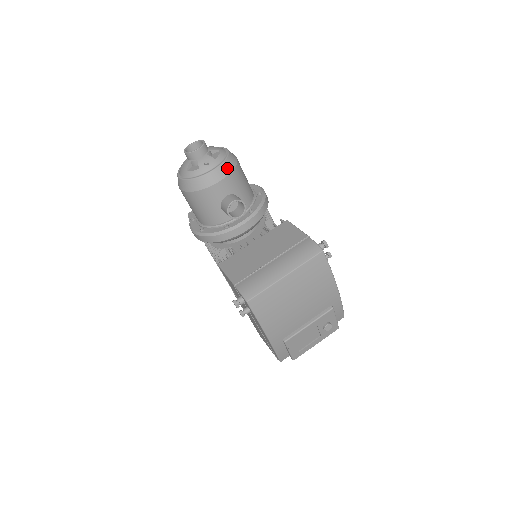
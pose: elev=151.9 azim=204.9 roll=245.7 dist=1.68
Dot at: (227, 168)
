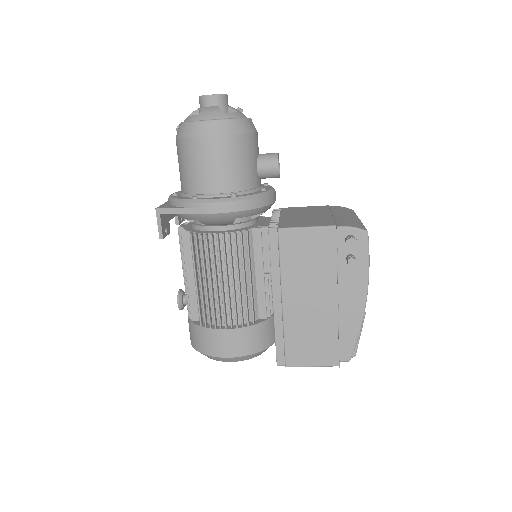
Dot at: occluded
